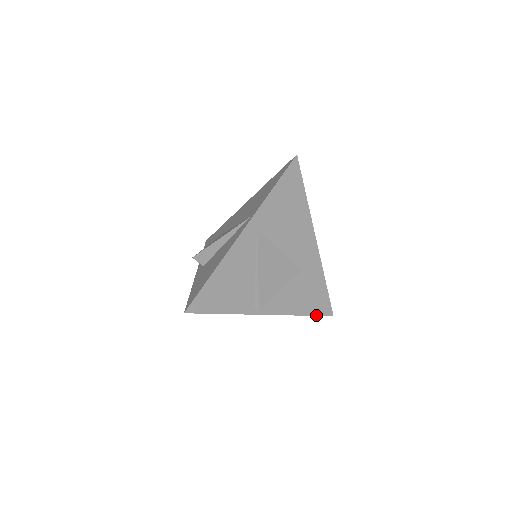
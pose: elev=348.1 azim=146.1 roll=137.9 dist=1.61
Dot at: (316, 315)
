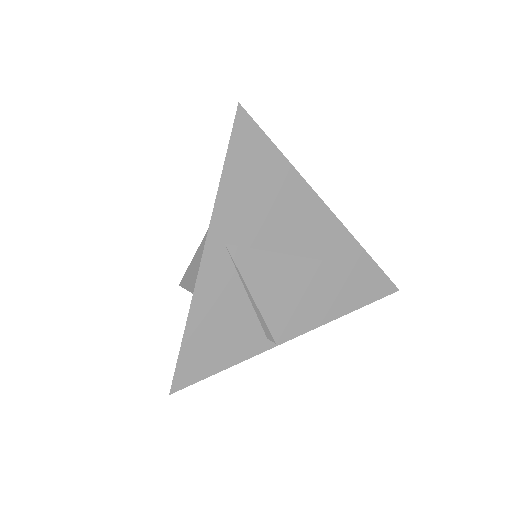
Dot at: (371, 302)
